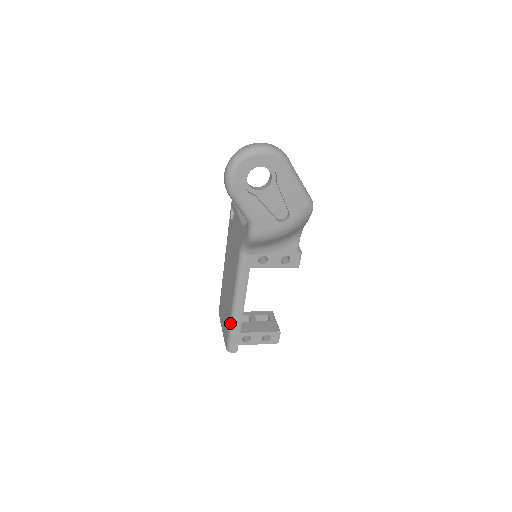
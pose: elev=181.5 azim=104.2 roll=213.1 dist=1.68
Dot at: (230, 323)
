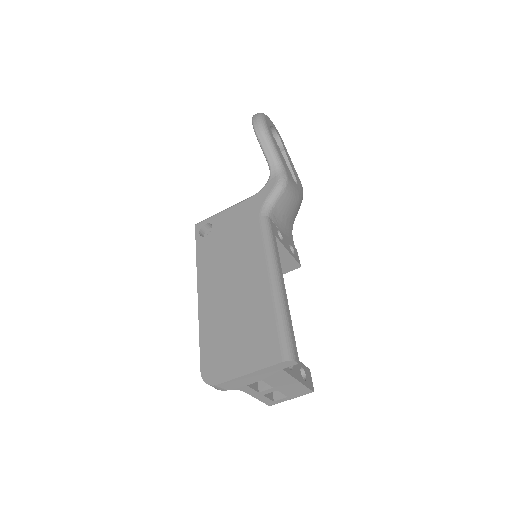
Dot at: (277, 309)
